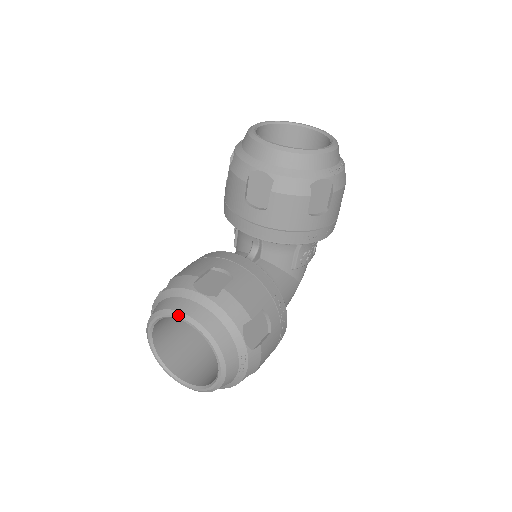
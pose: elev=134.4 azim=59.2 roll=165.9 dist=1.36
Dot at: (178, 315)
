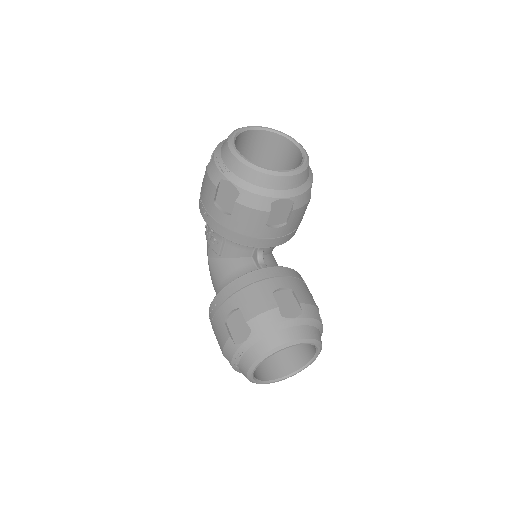
Dot at: (291, 344)
